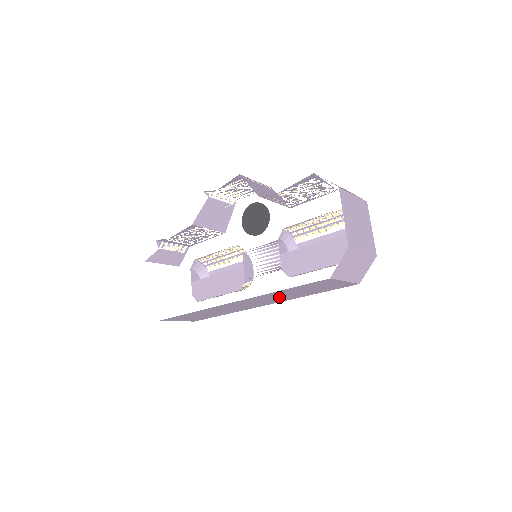
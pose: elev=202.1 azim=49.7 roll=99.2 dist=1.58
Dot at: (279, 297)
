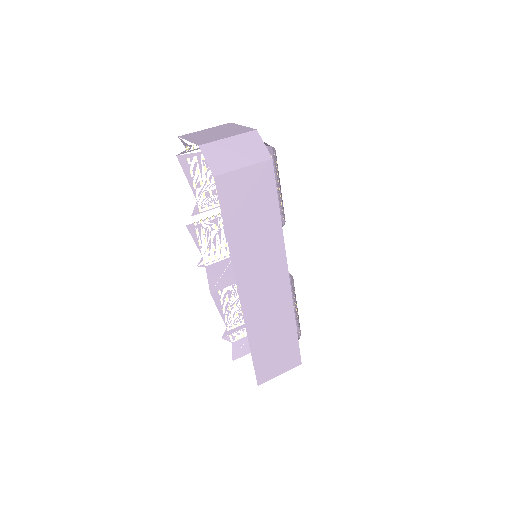
Dot at: (260, 248)
